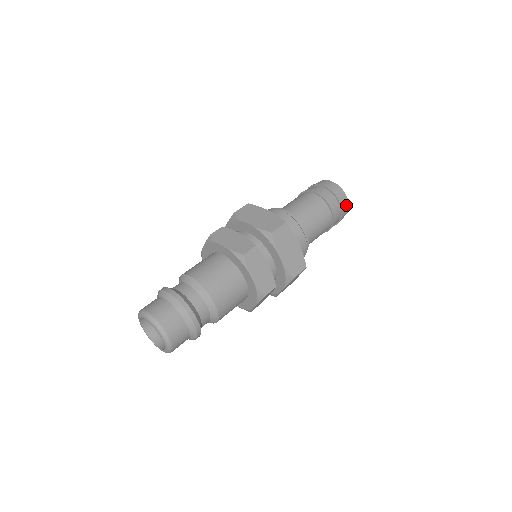
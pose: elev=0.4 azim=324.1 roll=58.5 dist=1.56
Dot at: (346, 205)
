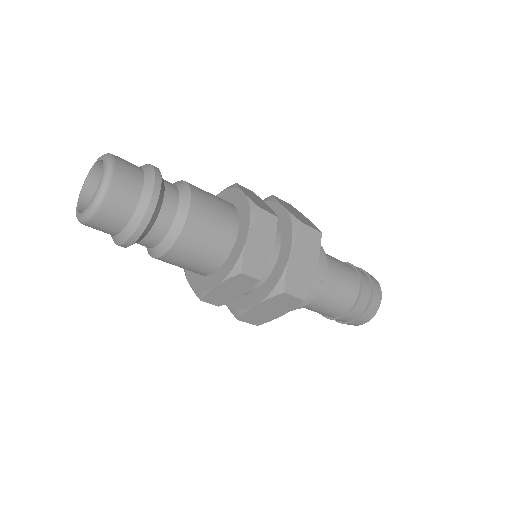
Dot at: (375, 308)
